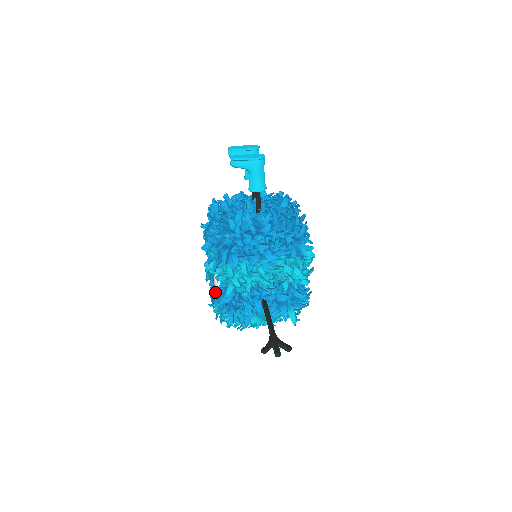
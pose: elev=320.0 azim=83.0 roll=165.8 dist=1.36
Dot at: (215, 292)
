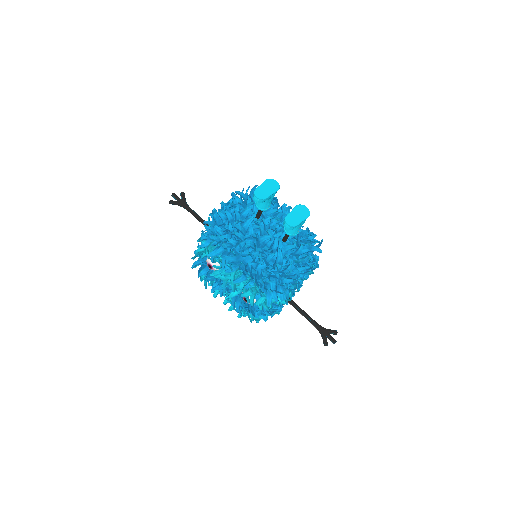
Dot at: (248, 307)
